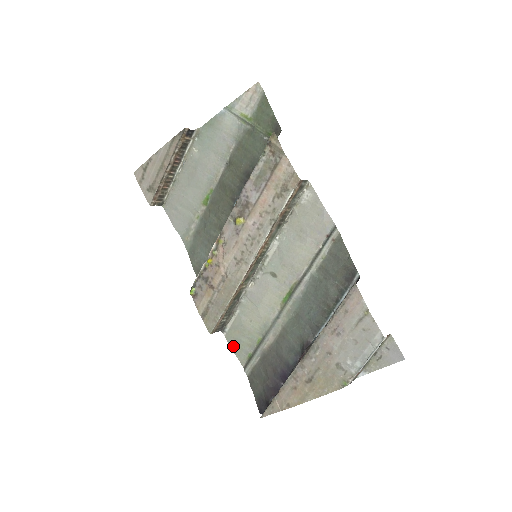
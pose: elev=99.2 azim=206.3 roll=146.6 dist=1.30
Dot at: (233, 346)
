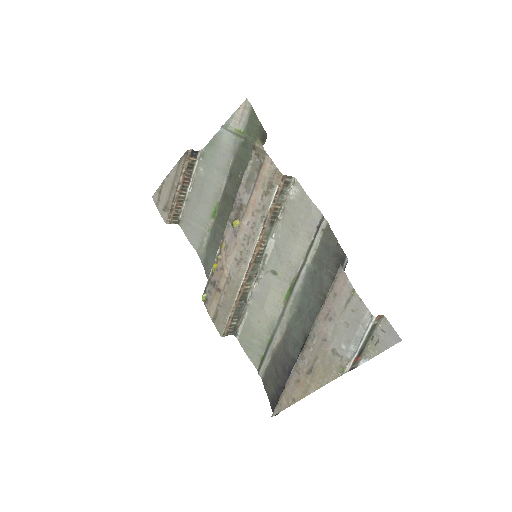
Dot at: (246, 349)
